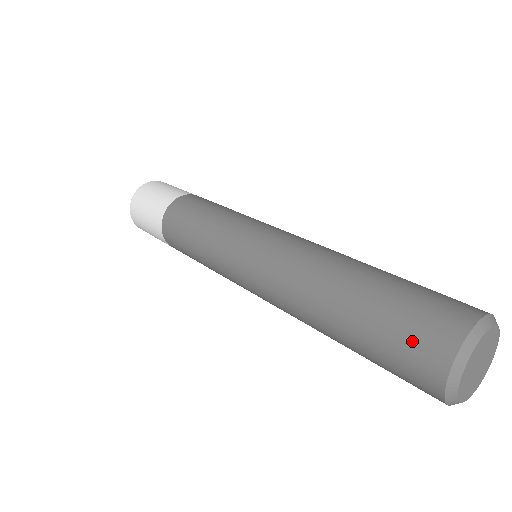
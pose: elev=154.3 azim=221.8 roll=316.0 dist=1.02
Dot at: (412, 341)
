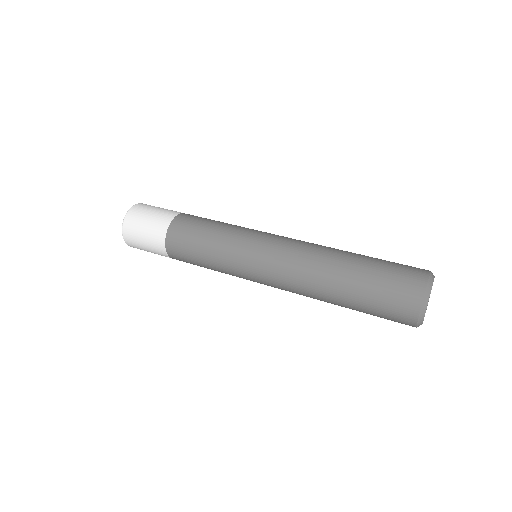
Dot at: (400, 282)
